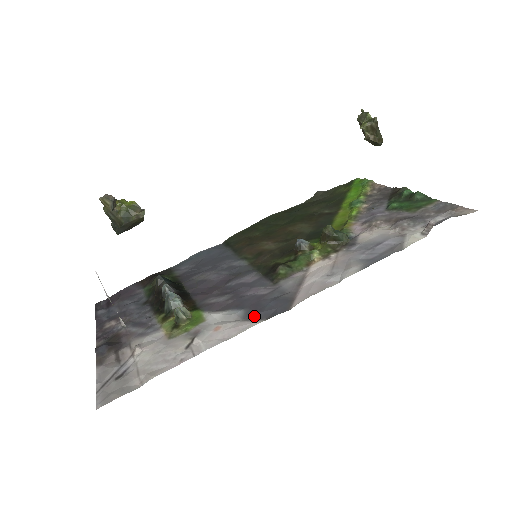
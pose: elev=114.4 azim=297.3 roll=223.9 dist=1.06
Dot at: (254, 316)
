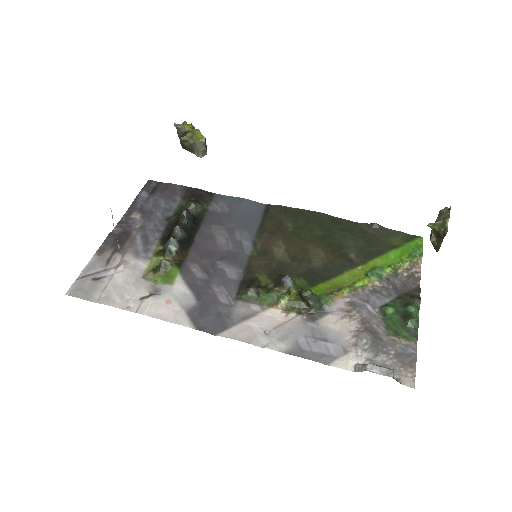
Dot at: (194, 316)
